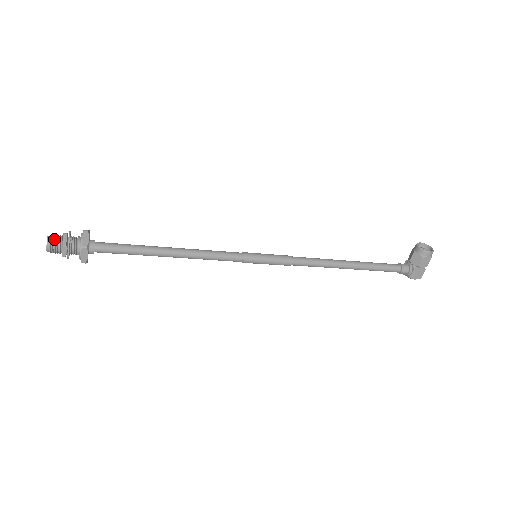
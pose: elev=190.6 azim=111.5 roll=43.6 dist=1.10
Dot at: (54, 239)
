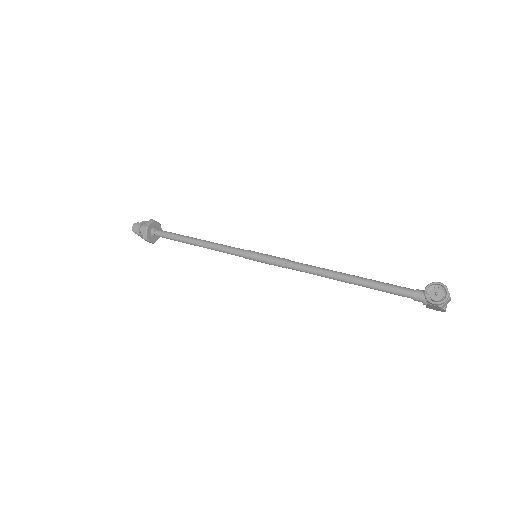
Dot at: (134, 229)
